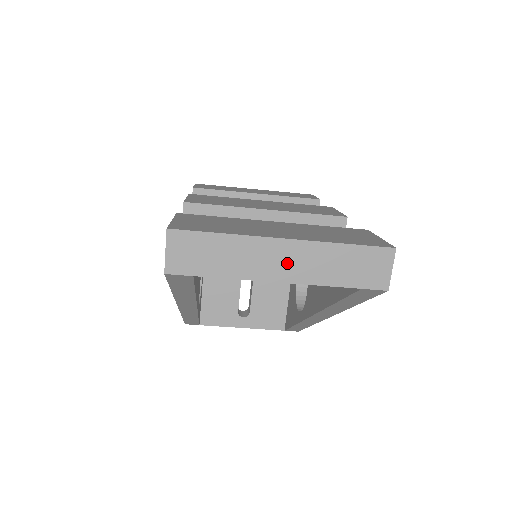
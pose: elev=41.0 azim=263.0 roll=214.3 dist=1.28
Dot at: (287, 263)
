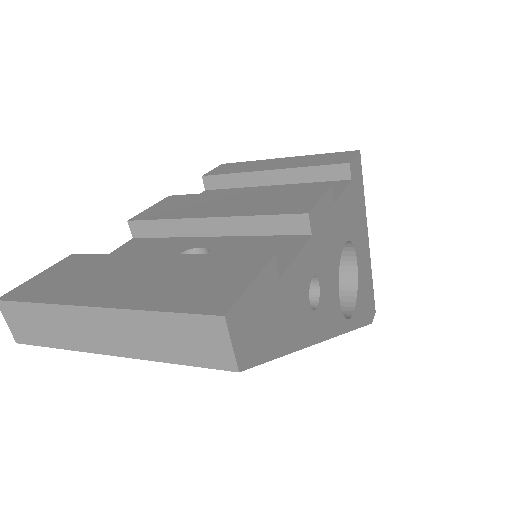
Dot at: (109, 334)
